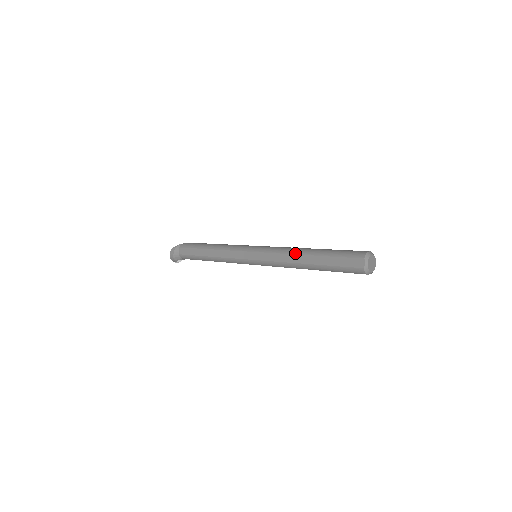
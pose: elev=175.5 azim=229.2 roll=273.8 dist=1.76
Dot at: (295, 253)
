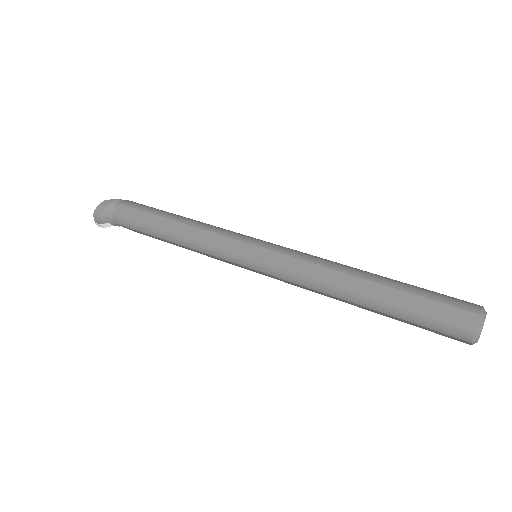
Dot at: (342, 270)
